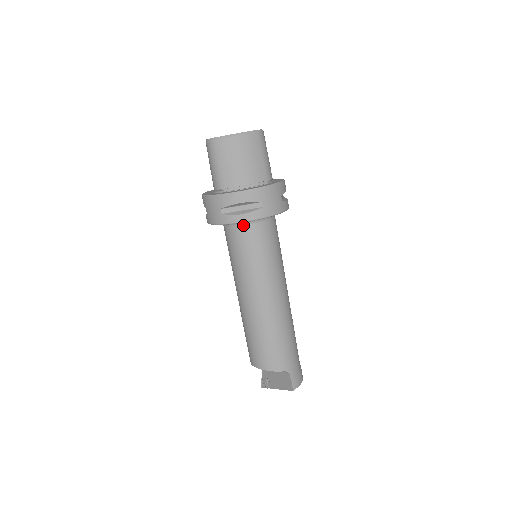
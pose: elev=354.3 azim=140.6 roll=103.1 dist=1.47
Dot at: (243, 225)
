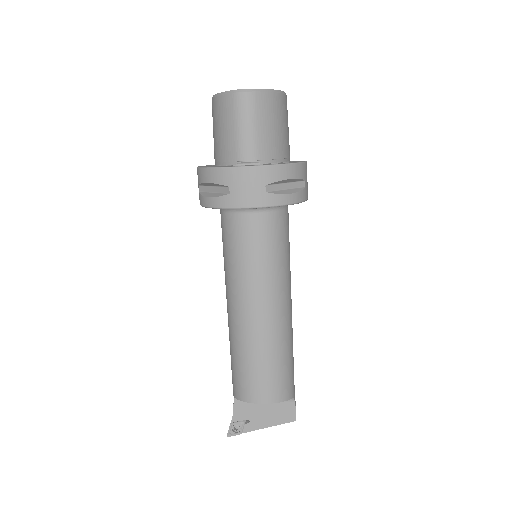
Dot at: (274, 211)
